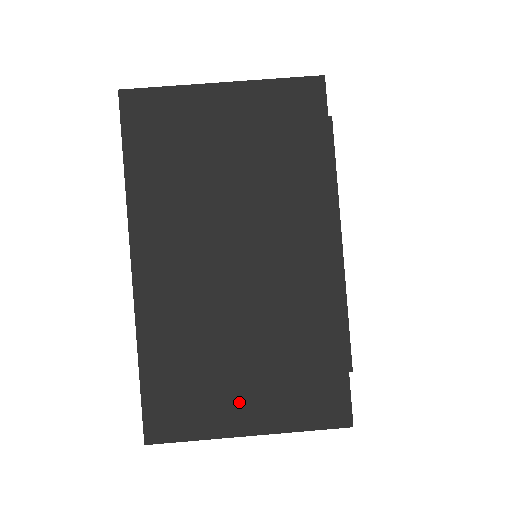
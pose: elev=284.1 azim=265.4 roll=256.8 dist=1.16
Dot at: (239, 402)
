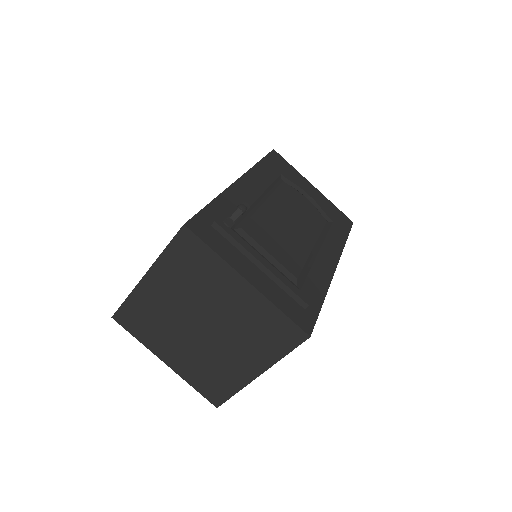
Dot at: occluded
